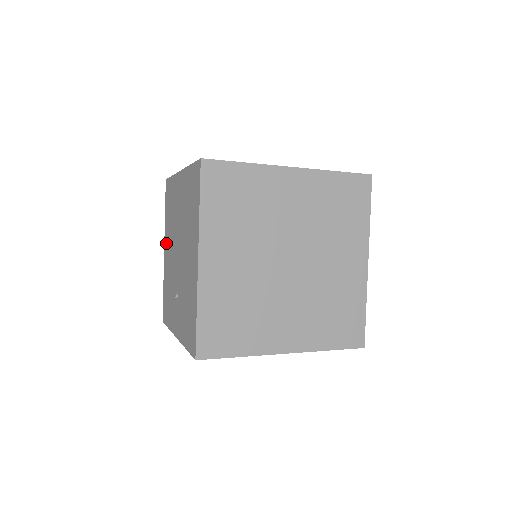
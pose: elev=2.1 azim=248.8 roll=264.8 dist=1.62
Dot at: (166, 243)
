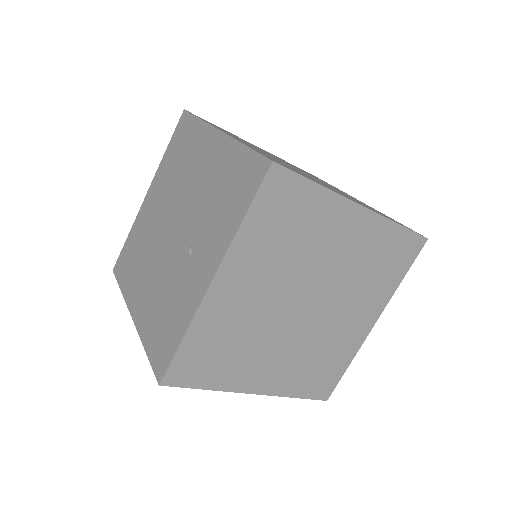
Dot at: (135, 297)
